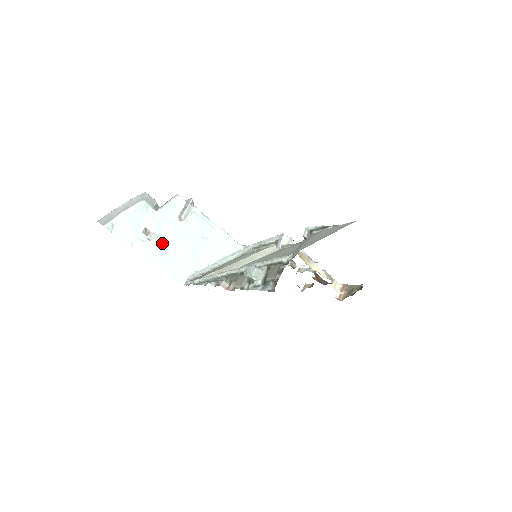
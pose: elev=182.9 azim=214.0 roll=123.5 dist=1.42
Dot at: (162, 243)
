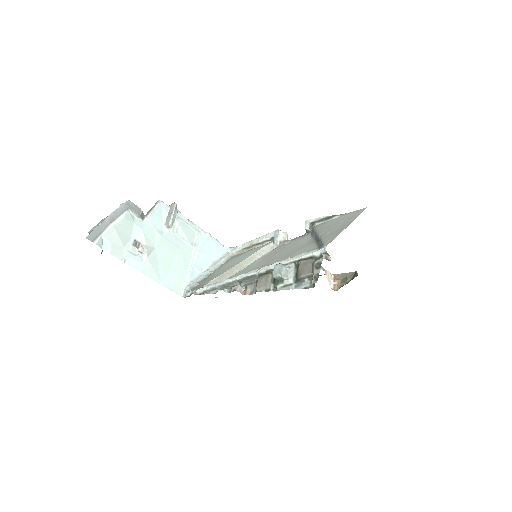
Dot at: (154, 255)
